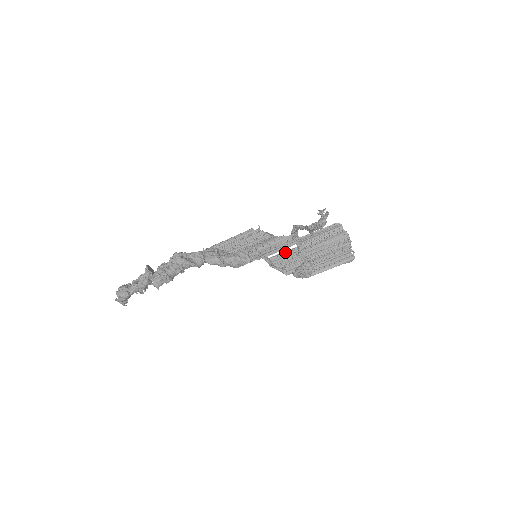
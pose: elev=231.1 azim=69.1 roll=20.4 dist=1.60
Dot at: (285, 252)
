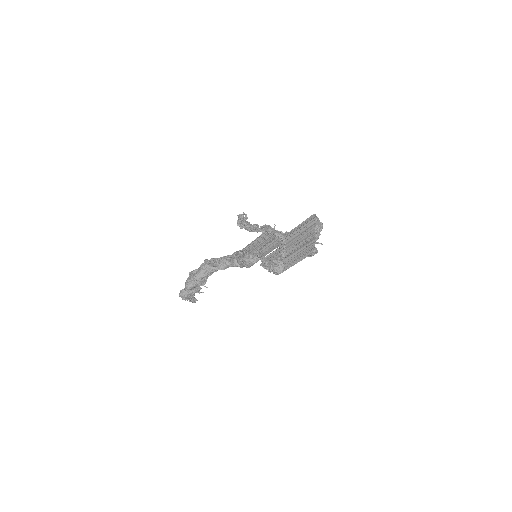
Dot at: (276, 250)
